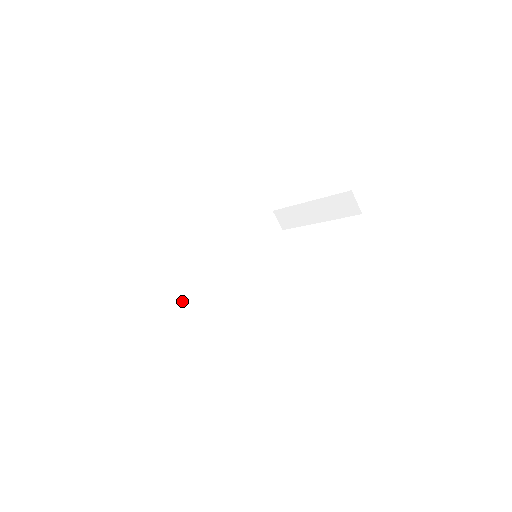
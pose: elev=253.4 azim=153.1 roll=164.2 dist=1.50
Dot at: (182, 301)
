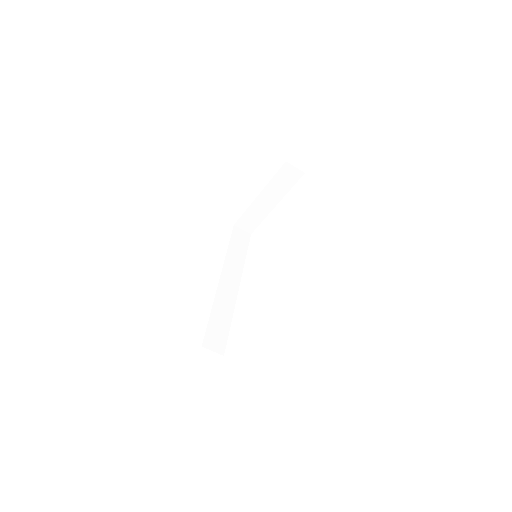
Dot at: (226, 333)
